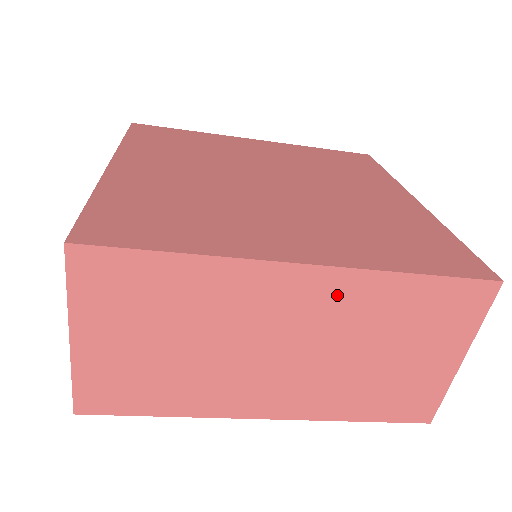
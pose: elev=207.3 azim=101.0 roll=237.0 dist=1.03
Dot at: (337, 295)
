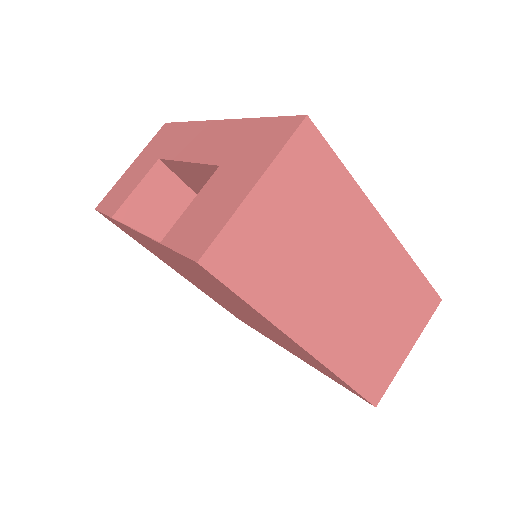
Dot at: (388, 259)
